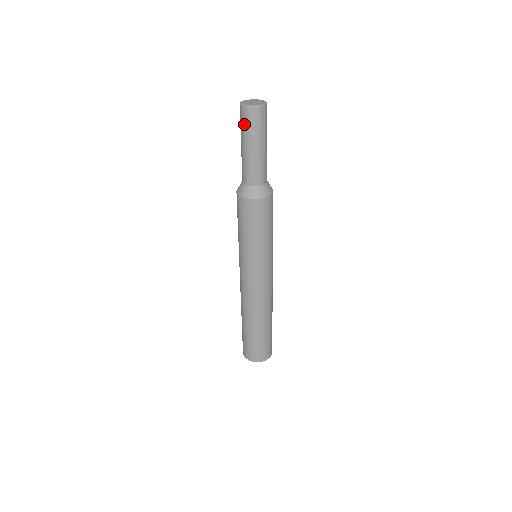
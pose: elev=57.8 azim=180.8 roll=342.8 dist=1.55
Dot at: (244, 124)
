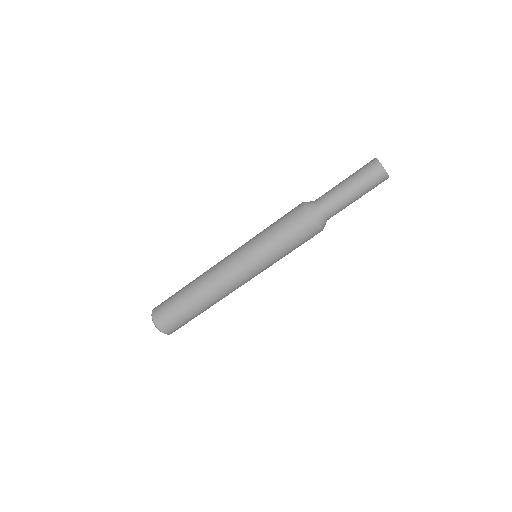
Dot at: (363, 169)
